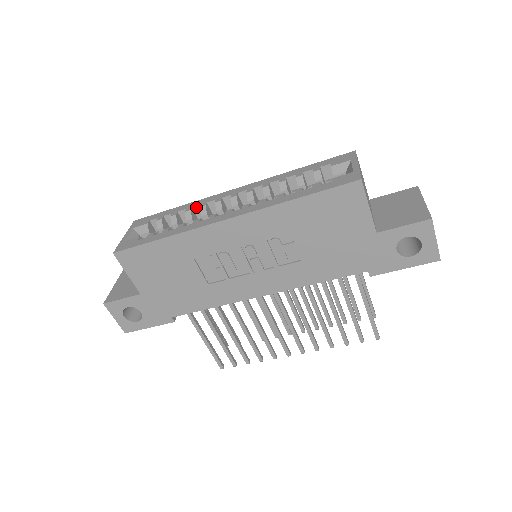
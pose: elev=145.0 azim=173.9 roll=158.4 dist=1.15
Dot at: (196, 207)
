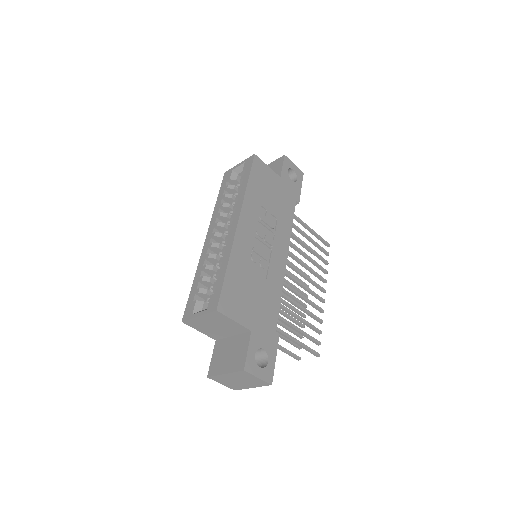
Dot at: (204, 264)
